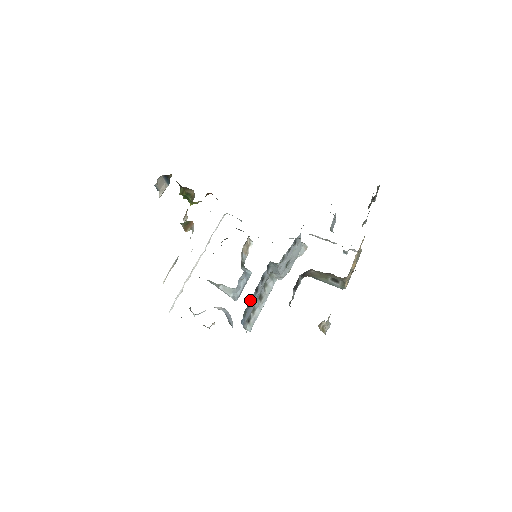
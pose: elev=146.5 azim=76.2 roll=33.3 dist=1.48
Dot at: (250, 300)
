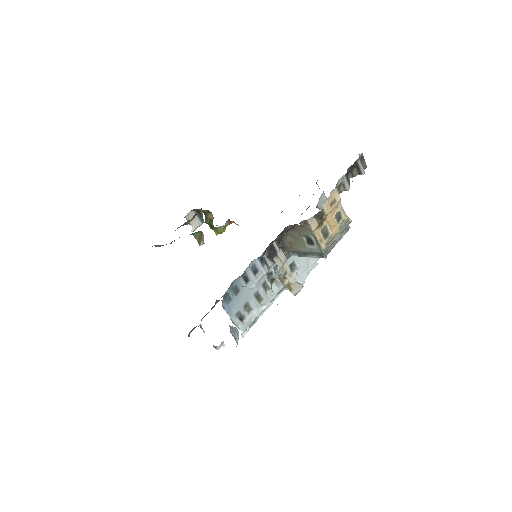
Dot at: (234, 284)
